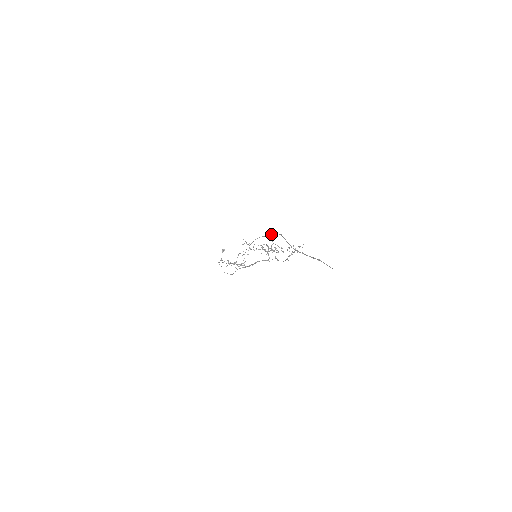
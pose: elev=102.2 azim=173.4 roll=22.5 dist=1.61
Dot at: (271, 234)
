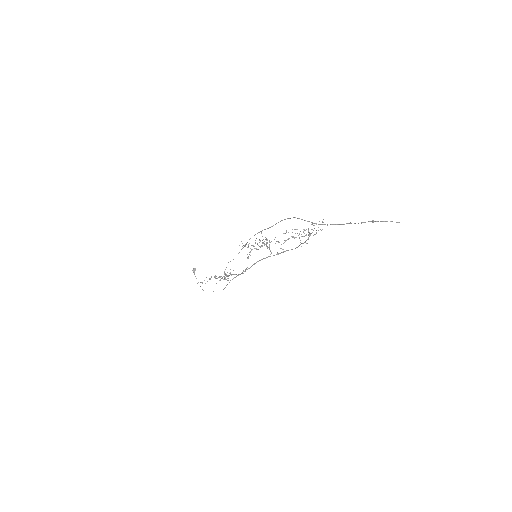
Dot at: (276, 223)
